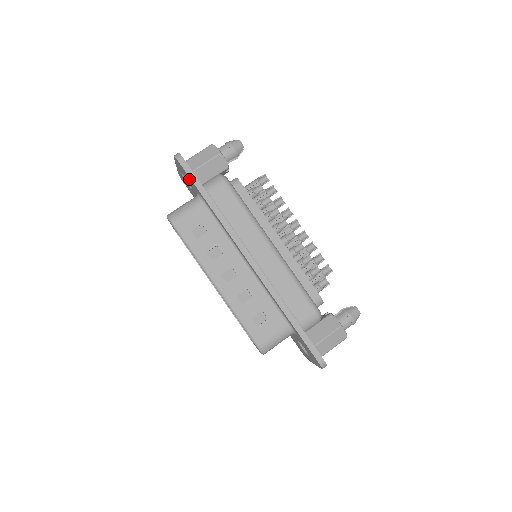
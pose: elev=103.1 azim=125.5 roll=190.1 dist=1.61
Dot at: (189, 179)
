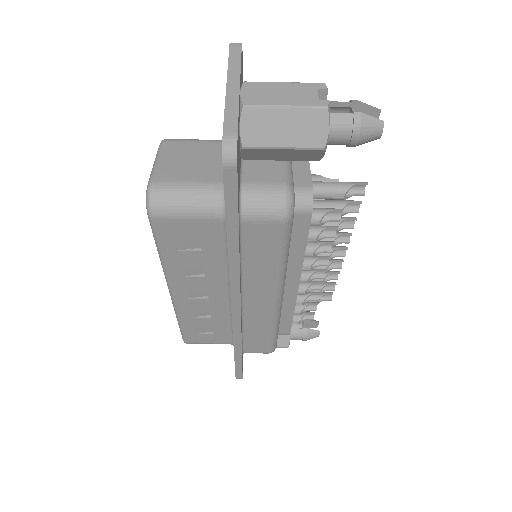
Dot at: occluded
